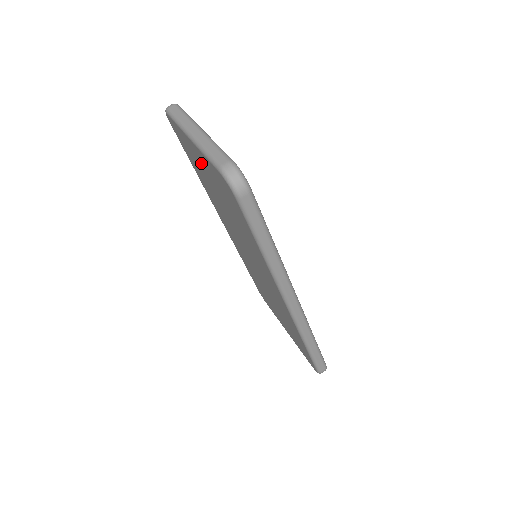
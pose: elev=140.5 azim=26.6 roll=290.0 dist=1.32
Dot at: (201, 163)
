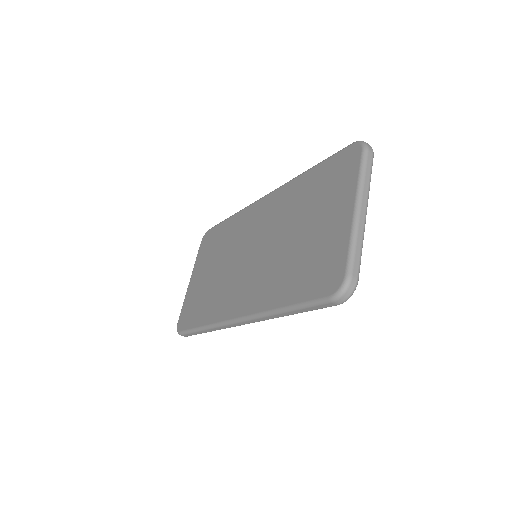
Dot at: (332, 214)
